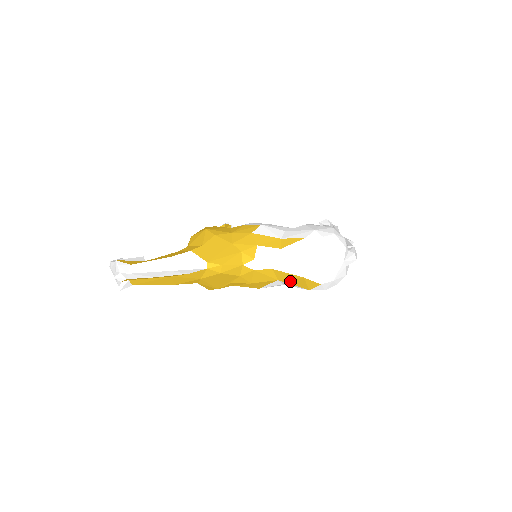
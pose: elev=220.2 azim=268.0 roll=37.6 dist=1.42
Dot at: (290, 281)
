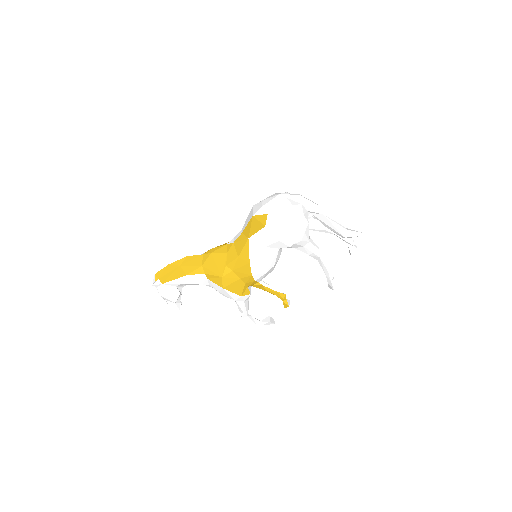
Dot at: (253, 230)
